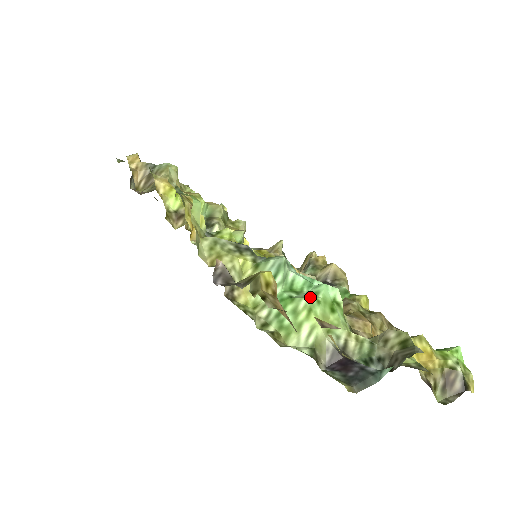
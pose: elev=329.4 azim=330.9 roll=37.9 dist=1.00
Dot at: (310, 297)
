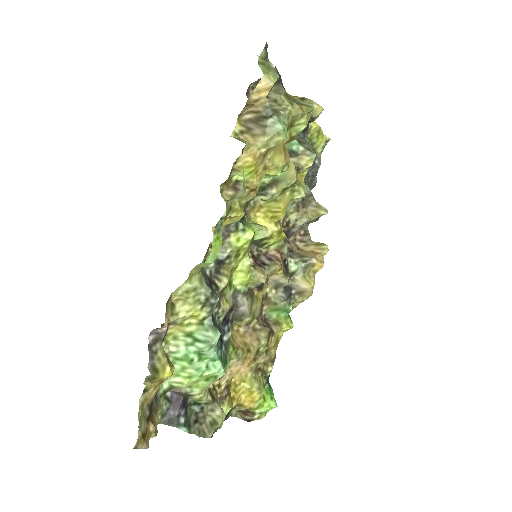
Dot at: (199, 372)
